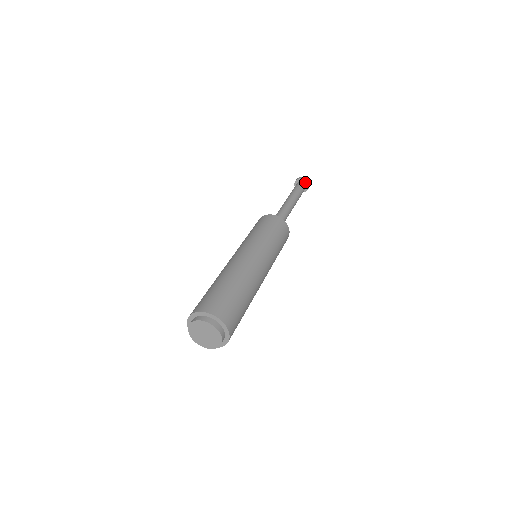
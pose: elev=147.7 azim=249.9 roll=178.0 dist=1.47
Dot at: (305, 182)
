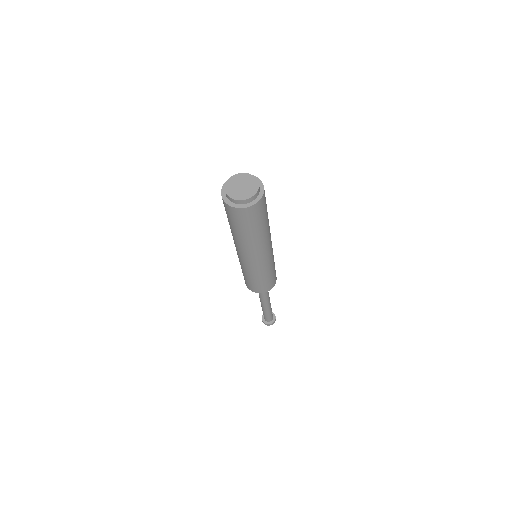
Dot at: occluded
